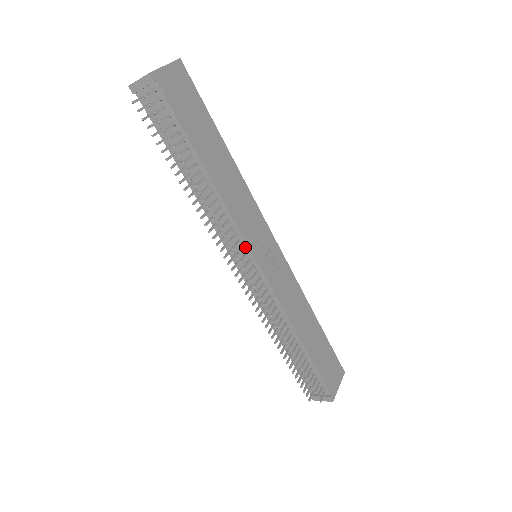
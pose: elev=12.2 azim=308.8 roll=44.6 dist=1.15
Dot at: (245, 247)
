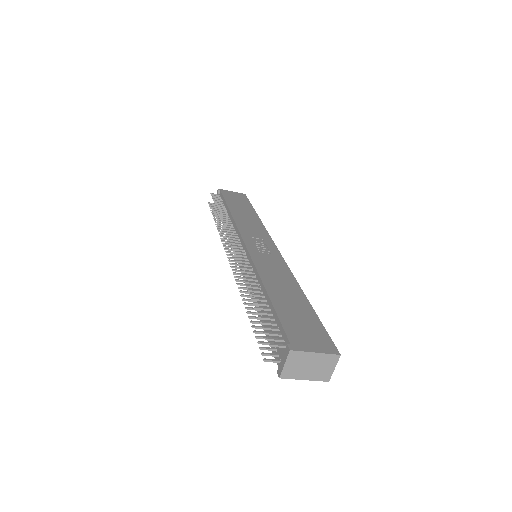
Dot at: (240, 238)
